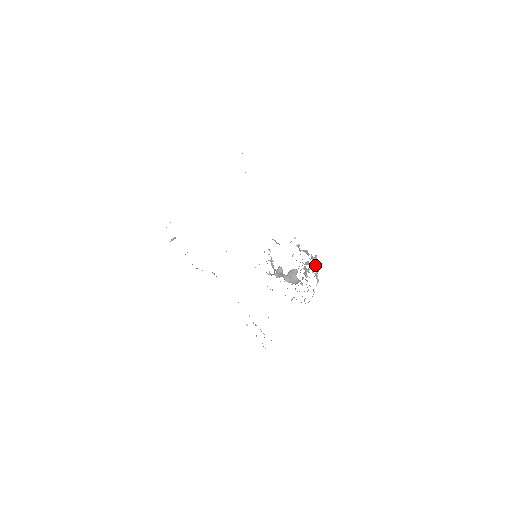
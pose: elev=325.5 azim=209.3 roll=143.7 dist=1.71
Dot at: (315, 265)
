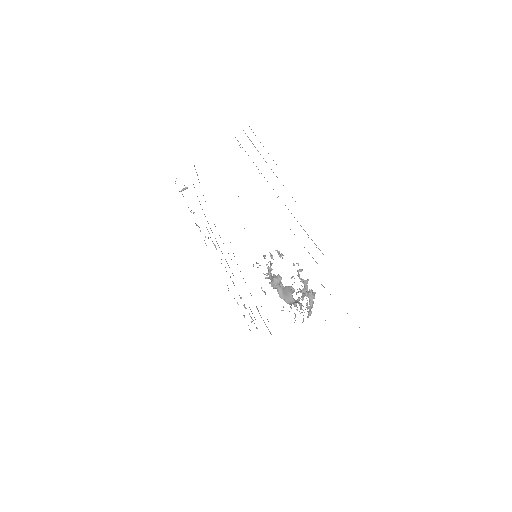
Dot at: (310, 301)
